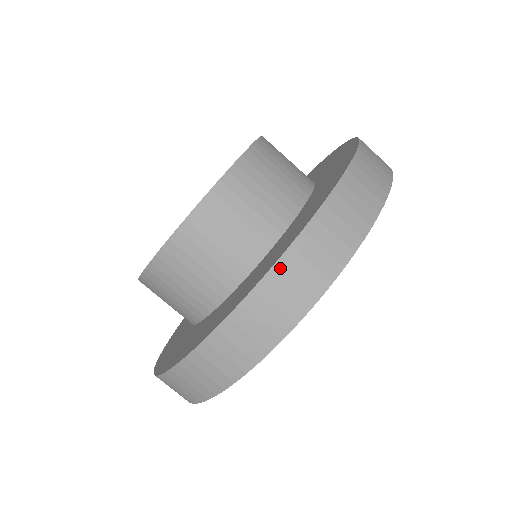
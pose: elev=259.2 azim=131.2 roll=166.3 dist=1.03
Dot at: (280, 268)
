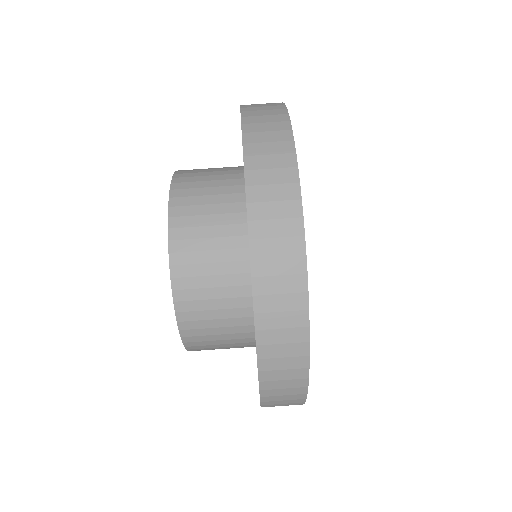
Dot at: (261, 317)
